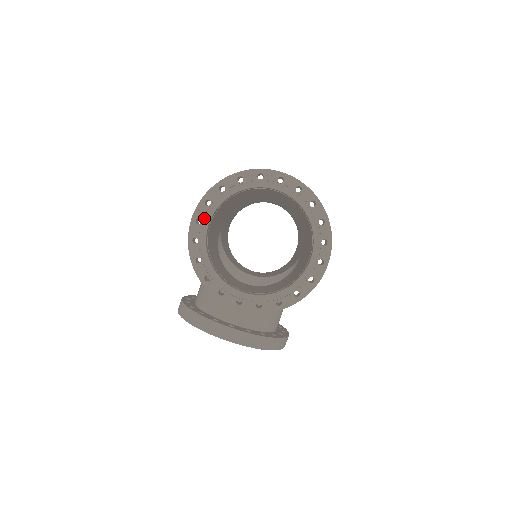
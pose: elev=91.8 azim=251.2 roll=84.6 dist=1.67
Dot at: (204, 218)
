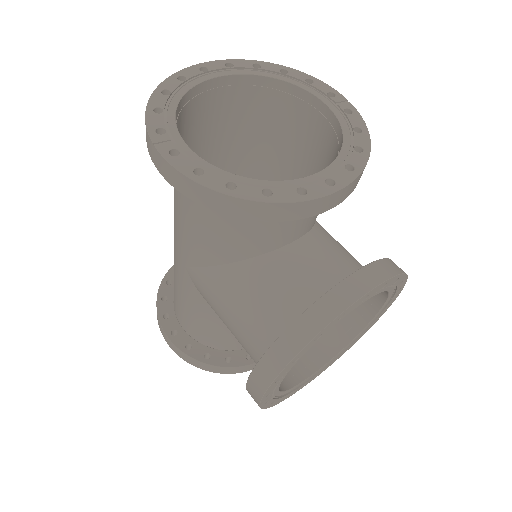
Dot at: (177, 147)
